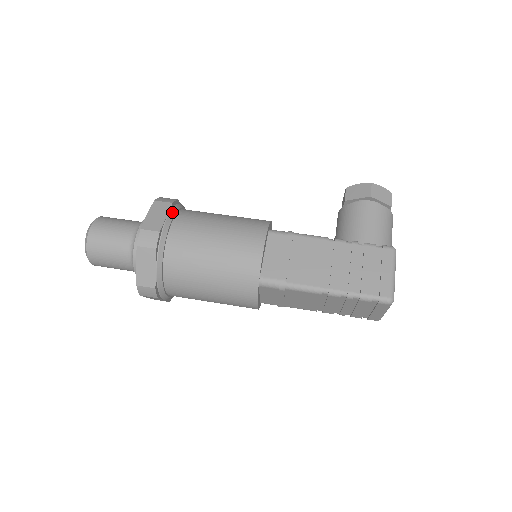
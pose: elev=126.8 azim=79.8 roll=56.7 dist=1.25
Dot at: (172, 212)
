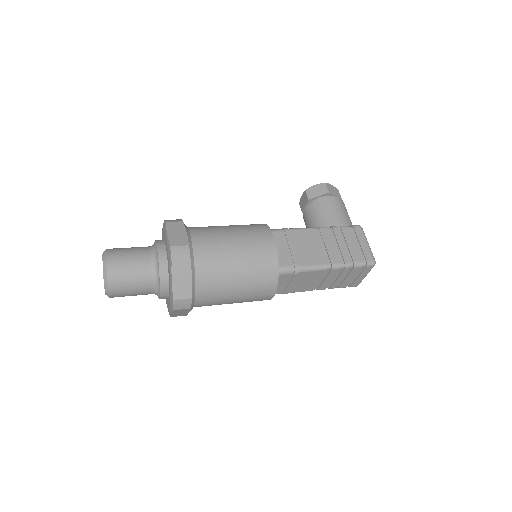
Dot at: (186, 229)
